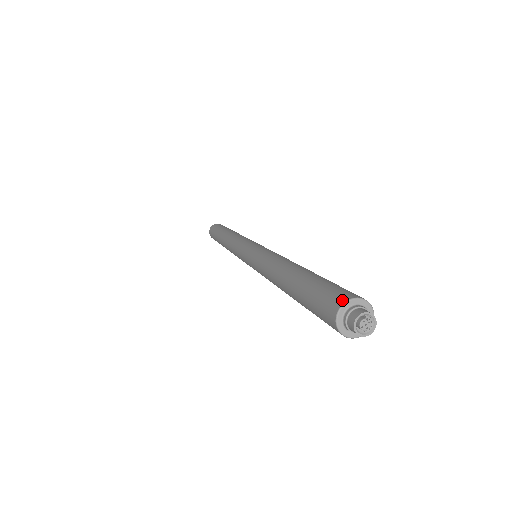
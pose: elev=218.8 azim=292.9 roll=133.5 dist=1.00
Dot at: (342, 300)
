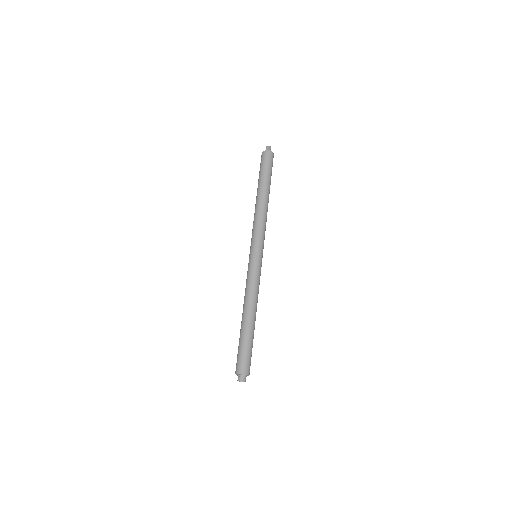
Dot at: (235, 372)
